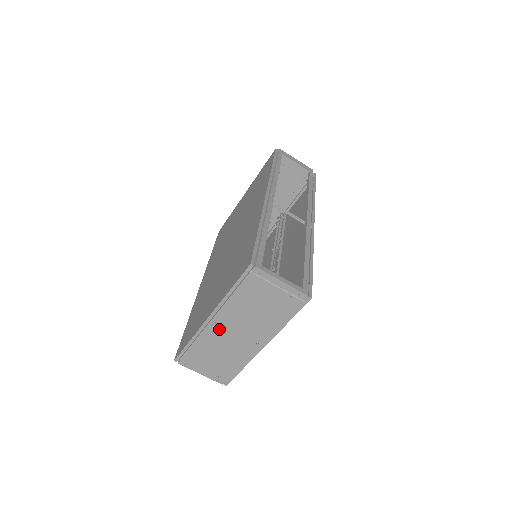
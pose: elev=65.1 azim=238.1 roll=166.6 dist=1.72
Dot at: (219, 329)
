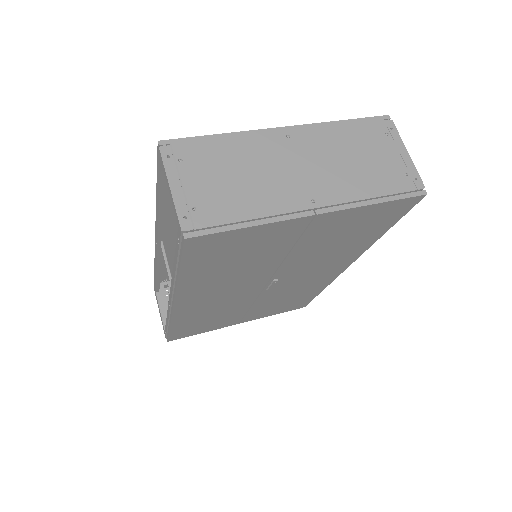
Dot at: (283, 147)
